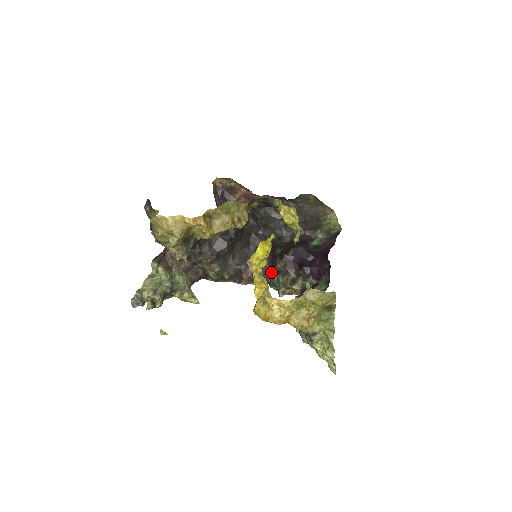
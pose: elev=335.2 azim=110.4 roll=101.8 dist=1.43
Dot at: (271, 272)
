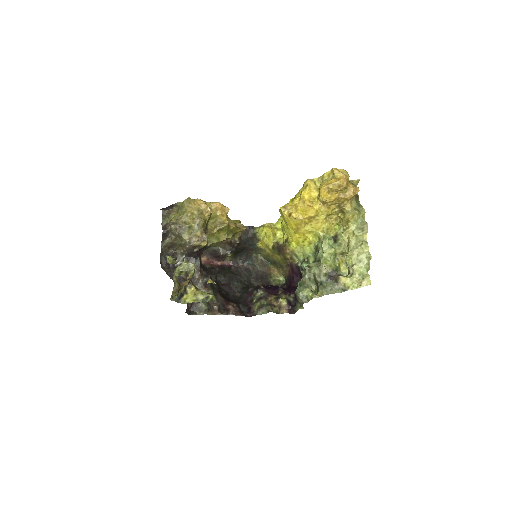
Dot at: (250, 308)
